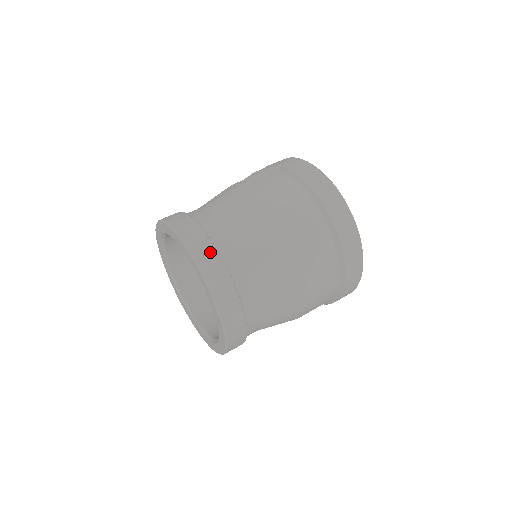
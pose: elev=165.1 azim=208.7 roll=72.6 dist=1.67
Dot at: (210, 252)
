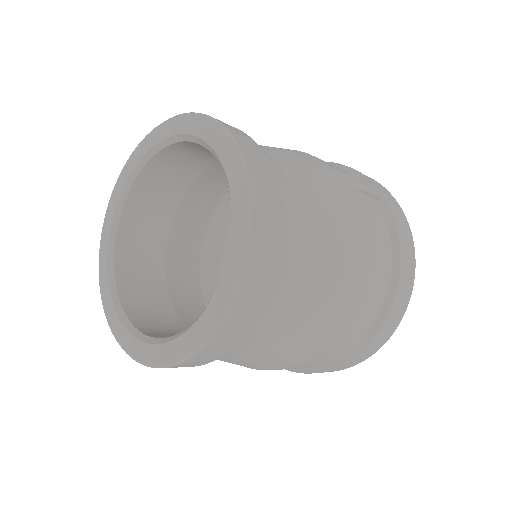
Dot at: (269, 263)
